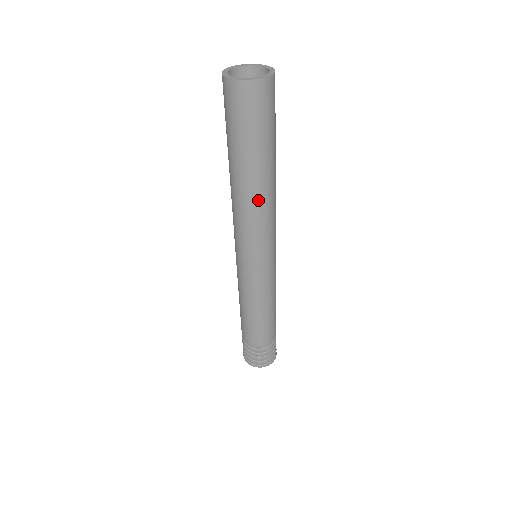
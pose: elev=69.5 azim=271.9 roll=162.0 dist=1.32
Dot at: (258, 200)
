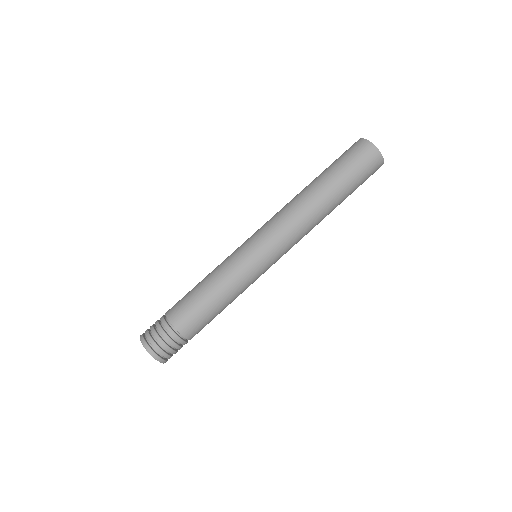
Dot at: (311, 210)
